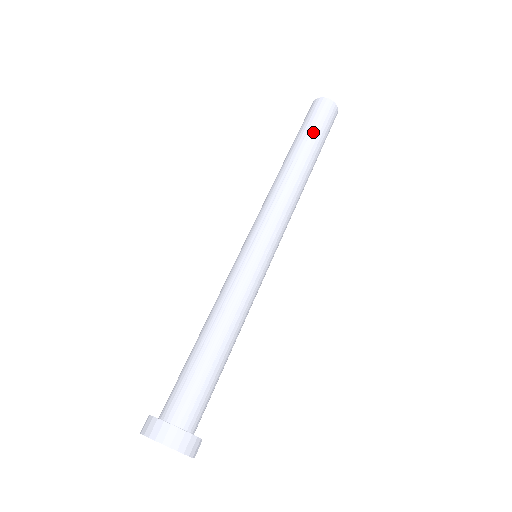
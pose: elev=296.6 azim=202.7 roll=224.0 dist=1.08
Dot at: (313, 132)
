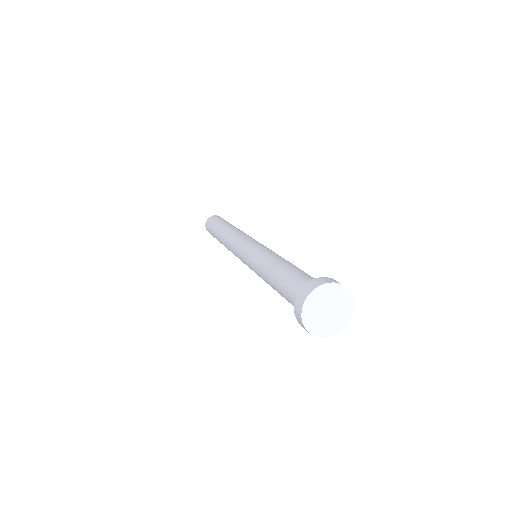
Dot at: (226, 221)
